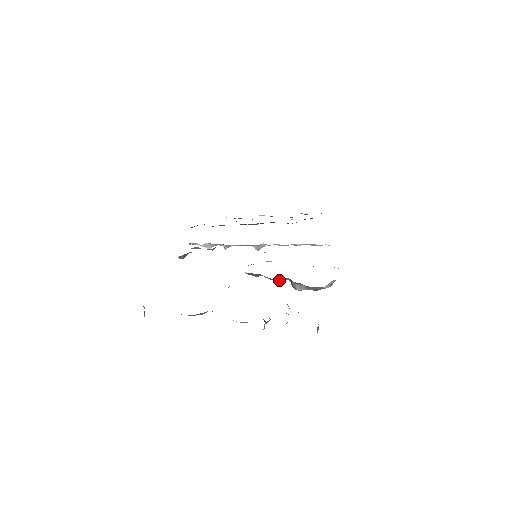
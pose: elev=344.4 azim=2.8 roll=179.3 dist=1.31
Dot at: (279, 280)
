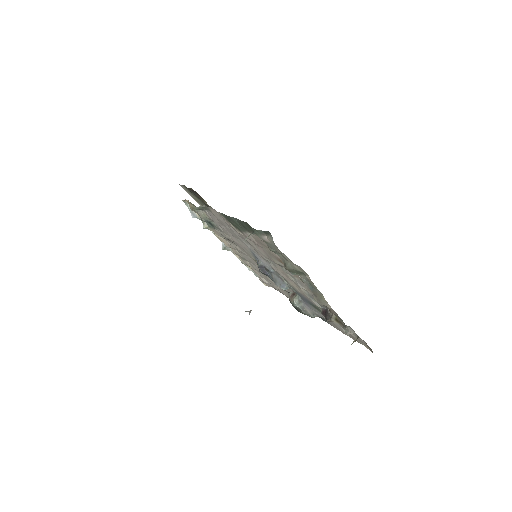
Dot at: (289, 288)
